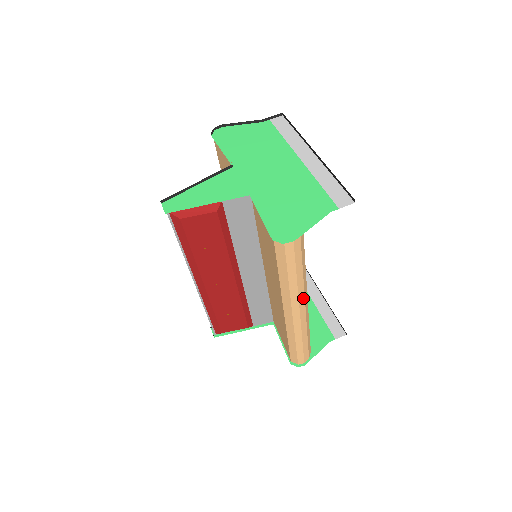
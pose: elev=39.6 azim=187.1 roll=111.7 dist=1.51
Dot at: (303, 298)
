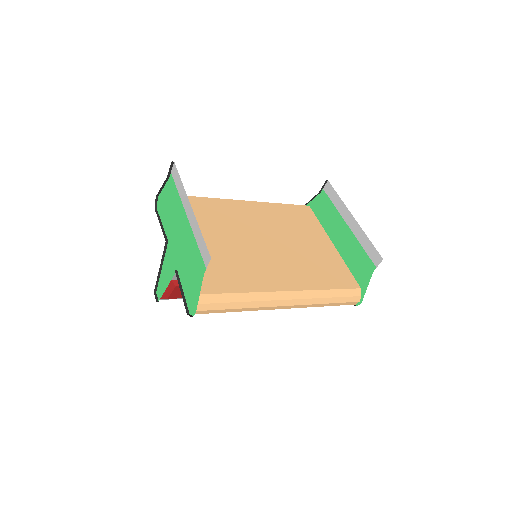
Dot at: (273, 302)
